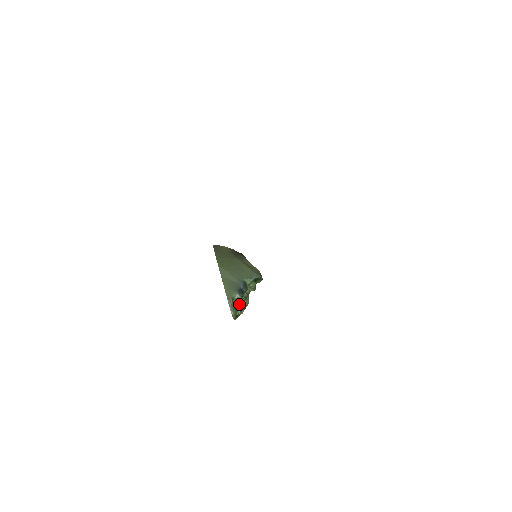
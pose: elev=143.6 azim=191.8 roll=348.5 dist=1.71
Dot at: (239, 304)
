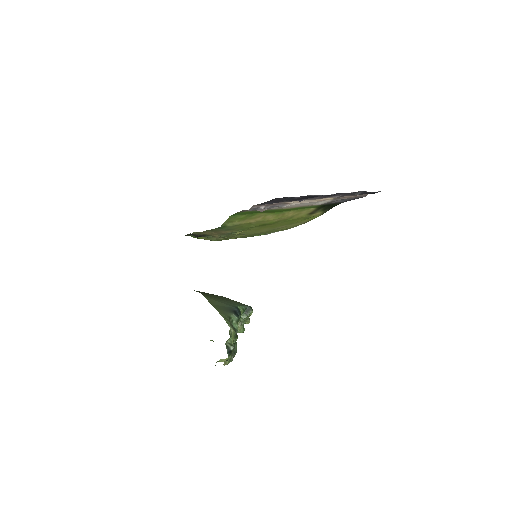
Dot at: (236, 327)
